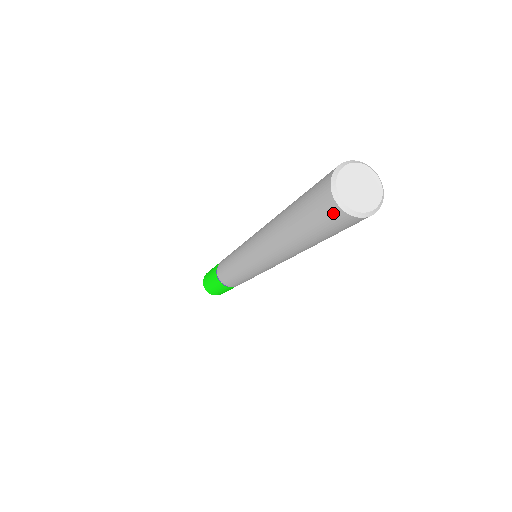
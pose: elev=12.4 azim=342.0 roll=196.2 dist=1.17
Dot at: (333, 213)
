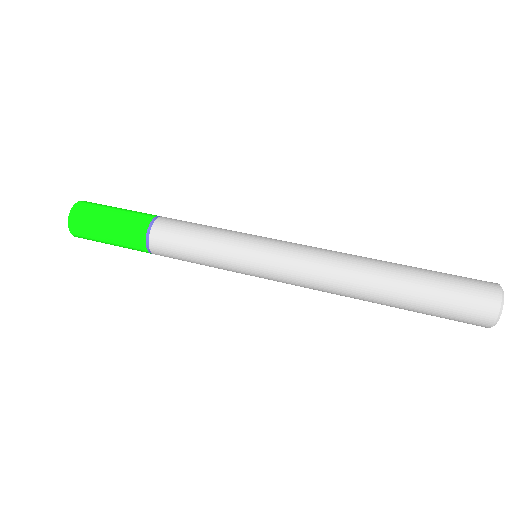
Dot at: occluded
